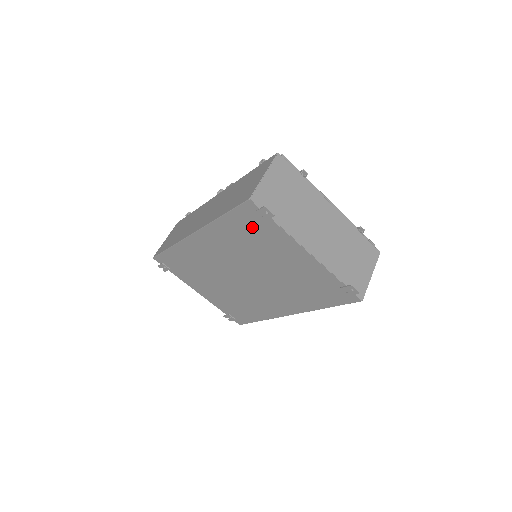
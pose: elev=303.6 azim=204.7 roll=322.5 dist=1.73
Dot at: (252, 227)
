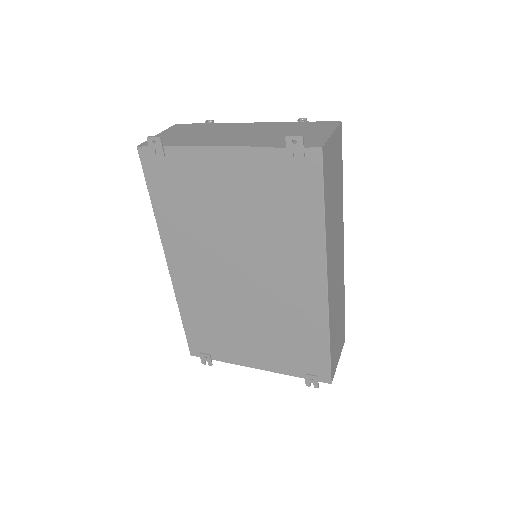
Dot at: (171, 182)
